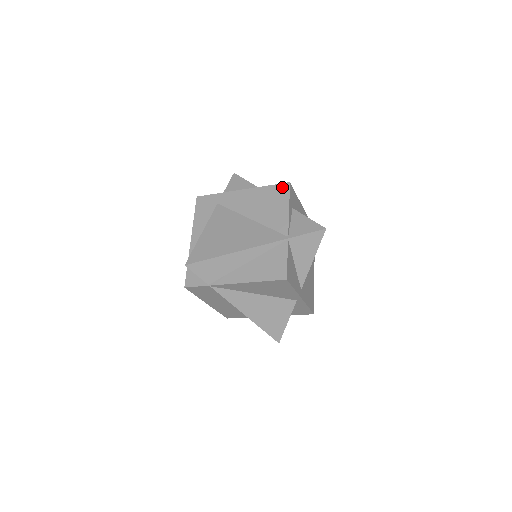
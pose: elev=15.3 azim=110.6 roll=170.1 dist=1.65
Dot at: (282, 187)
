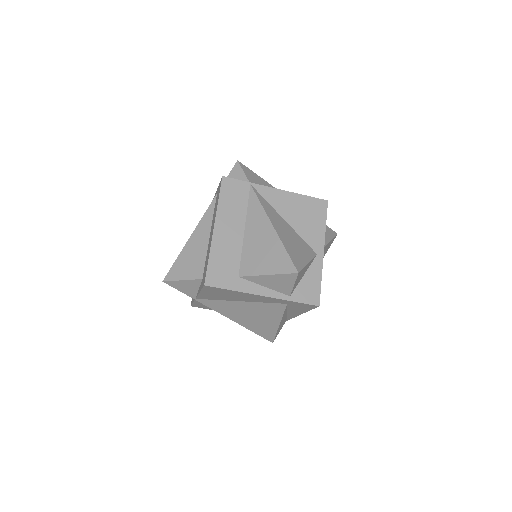
Dot at: occluded
